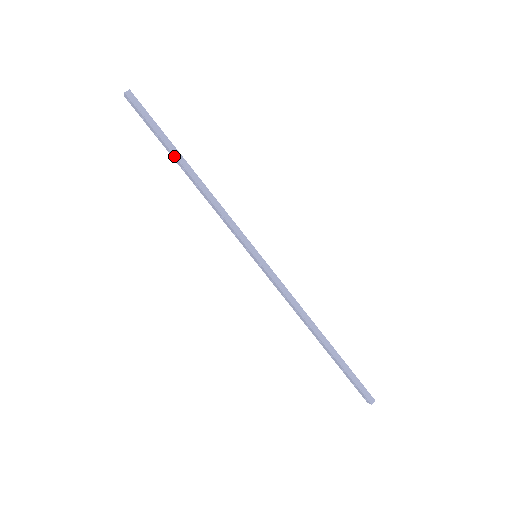
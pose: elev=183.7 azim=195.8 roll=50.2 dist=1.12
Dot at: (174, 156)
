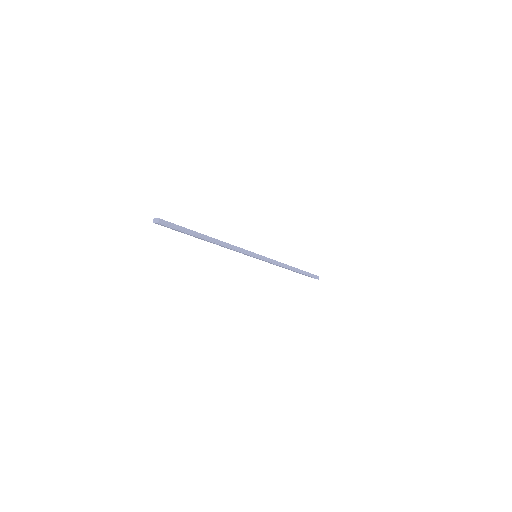
Dot at: occluded
